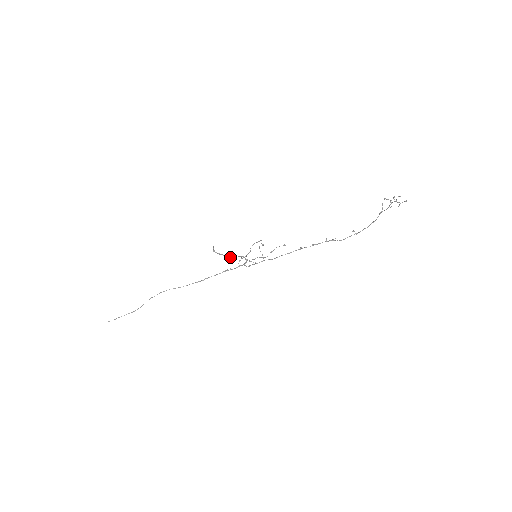
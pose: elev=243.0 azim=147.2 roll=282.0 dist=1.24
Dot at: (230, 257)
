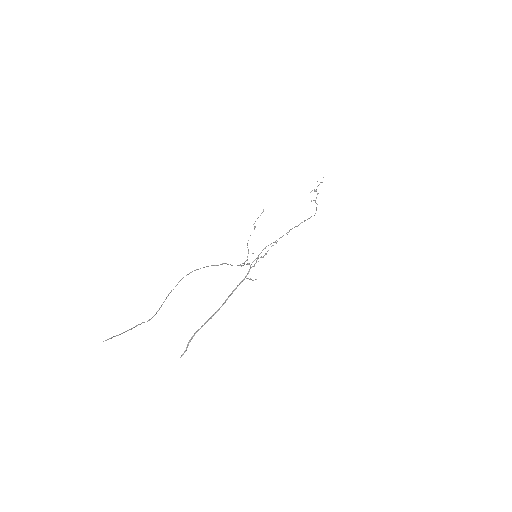
Dot at: (222, 305)
